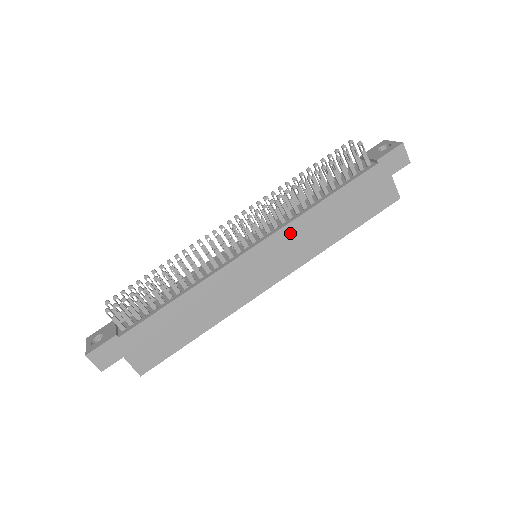
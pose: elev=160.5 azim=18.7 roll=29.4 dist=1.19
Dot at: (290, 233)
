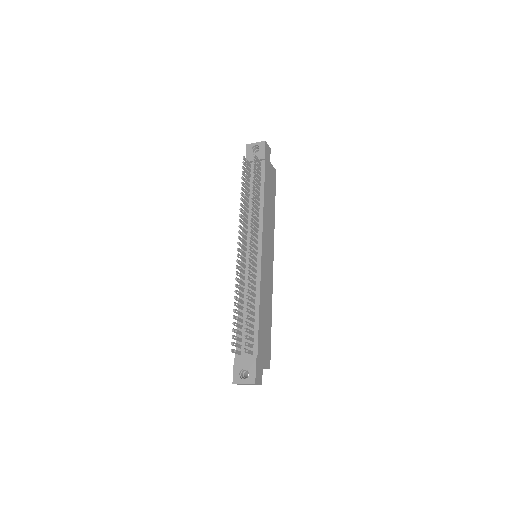
Dot at: (265, 229)
